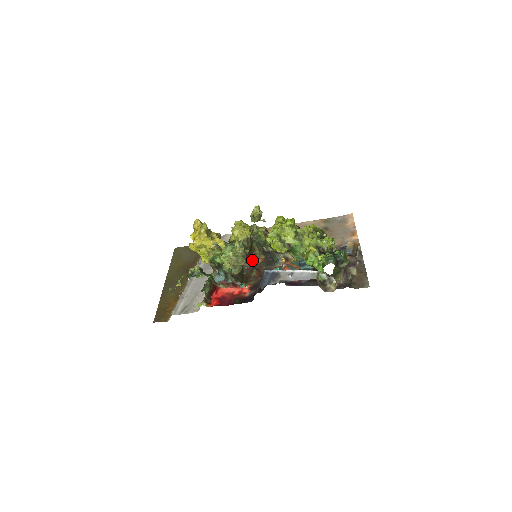
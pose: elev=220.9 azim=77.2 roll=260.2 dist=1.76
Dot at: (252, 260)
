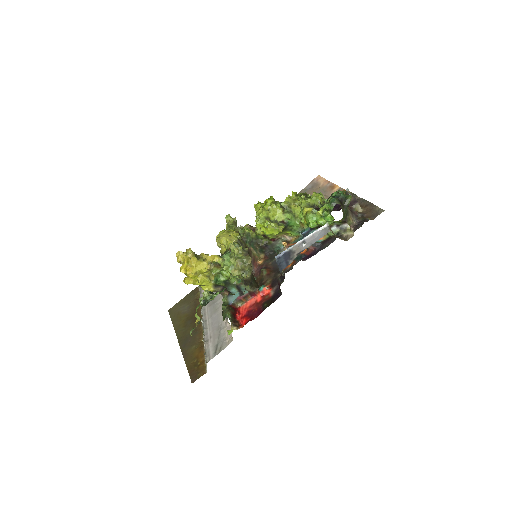
Dot at: (254, 264)
